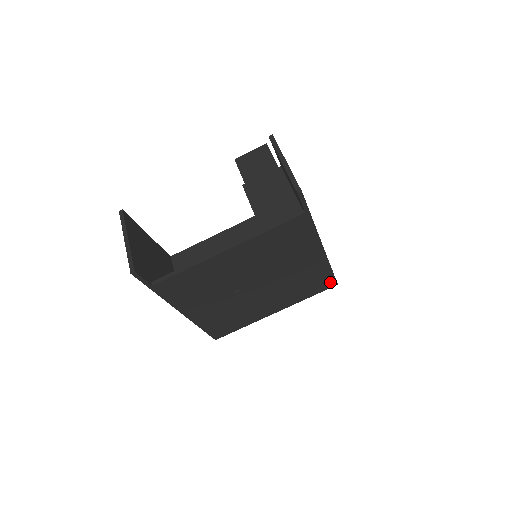
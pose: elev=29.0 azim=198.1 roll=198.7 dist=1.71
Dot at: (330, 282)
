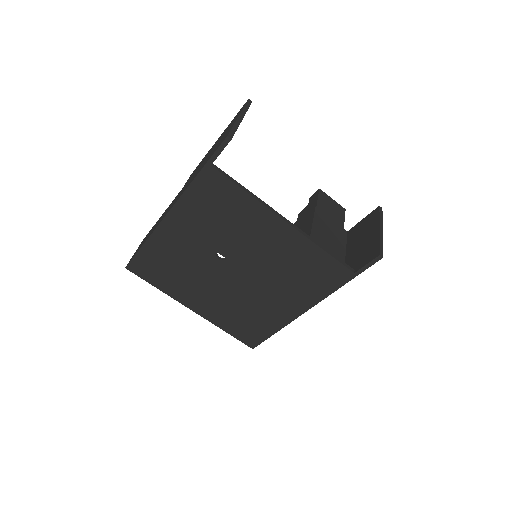
Dot at: (255, 340)
